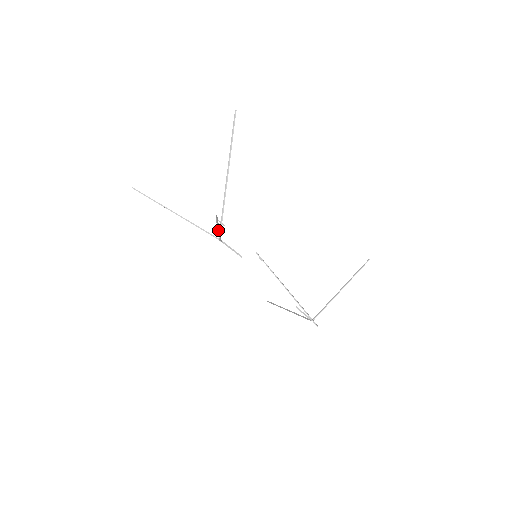
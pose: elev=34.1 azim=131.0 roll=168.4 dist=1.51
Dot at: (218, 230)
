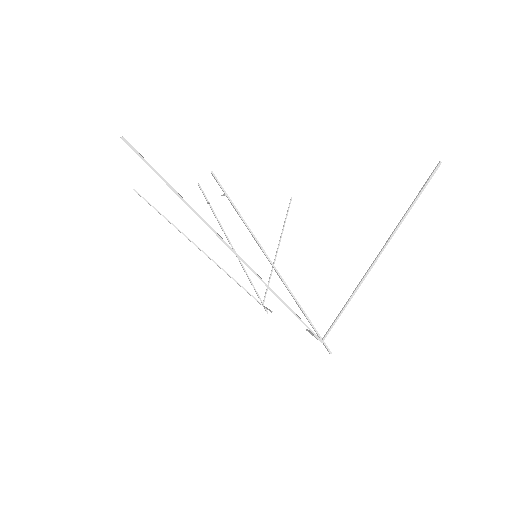
Dot at: (292, 293)
